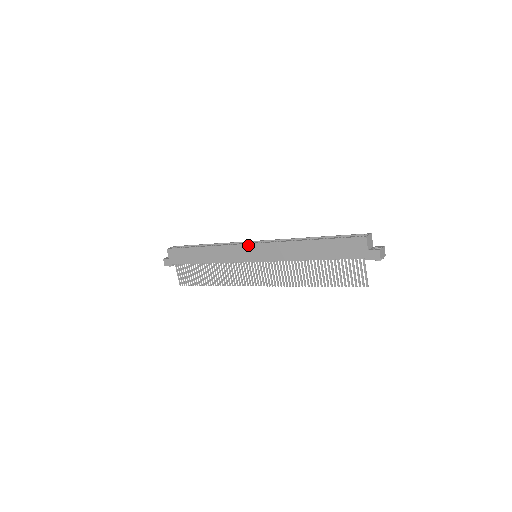
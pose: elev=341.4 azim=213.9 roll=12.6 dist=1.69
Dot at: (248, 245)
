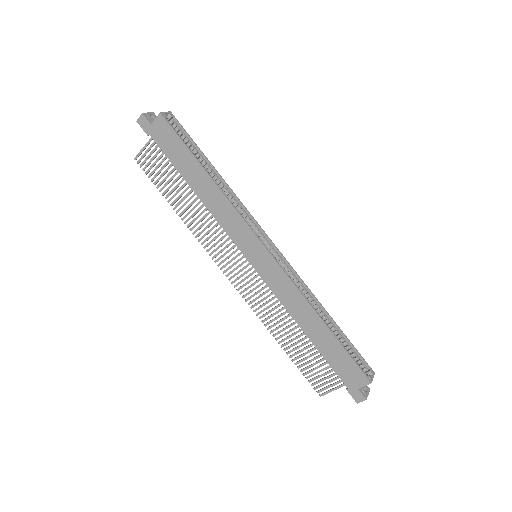
Dot at: (262, 246)
